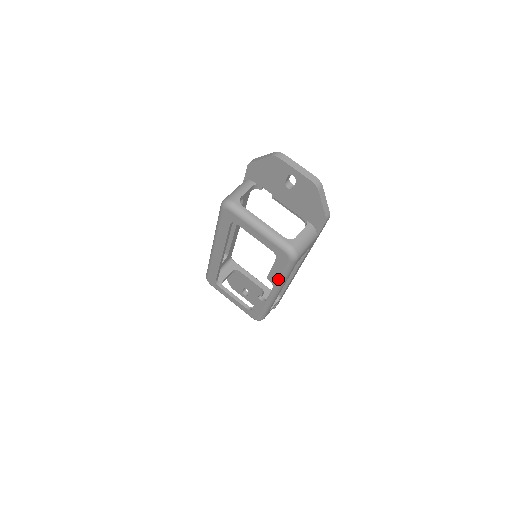
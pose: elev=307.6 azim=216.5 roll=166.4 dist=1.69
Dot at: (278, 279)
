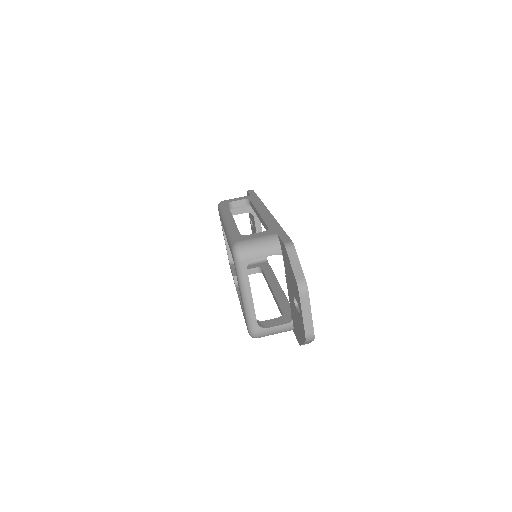
Dot at: occluded
